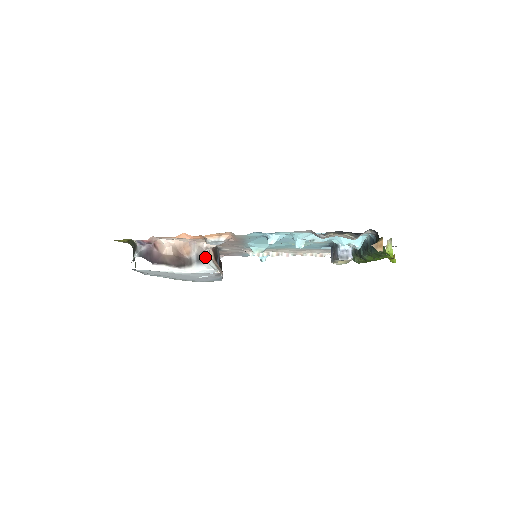
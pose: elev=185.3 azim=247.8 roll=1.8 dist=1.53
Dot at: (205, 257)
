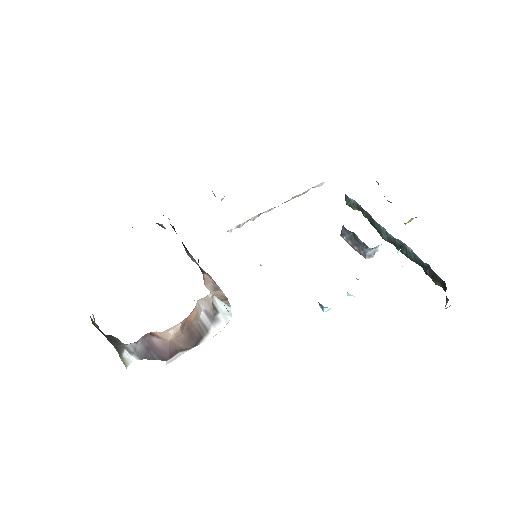
Dot at: (215, 307)
